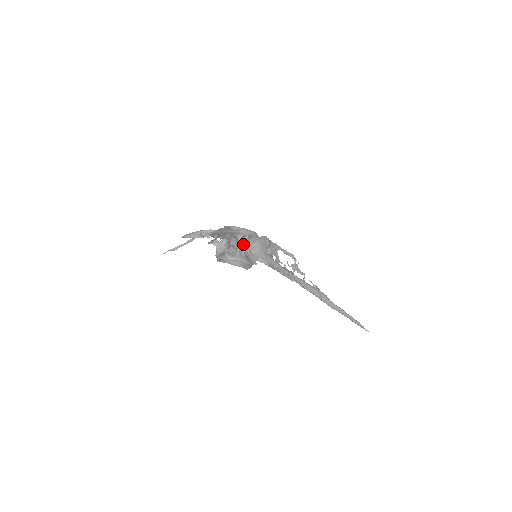
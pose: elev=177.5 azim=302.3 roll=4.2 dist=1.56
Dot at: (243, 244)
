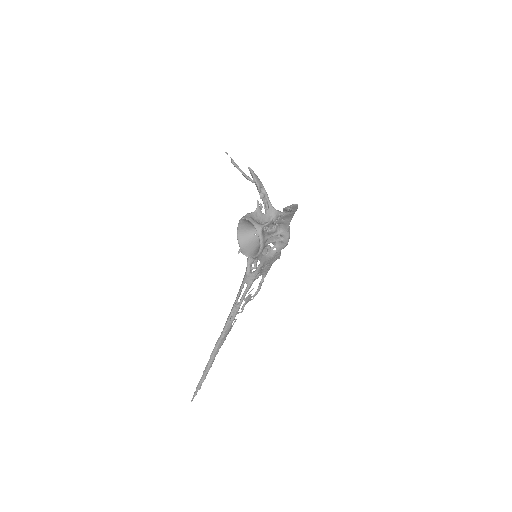
Dot at: (273, 239)
